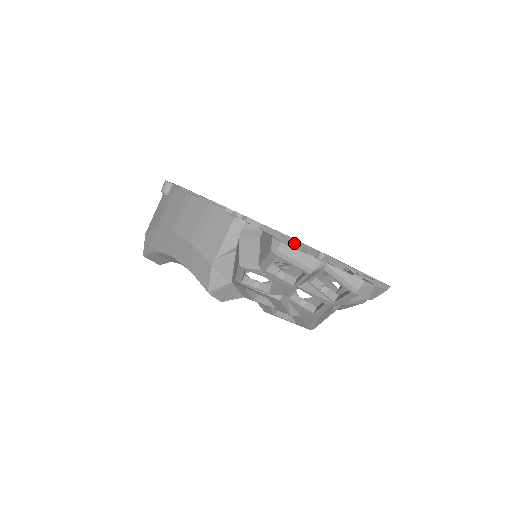
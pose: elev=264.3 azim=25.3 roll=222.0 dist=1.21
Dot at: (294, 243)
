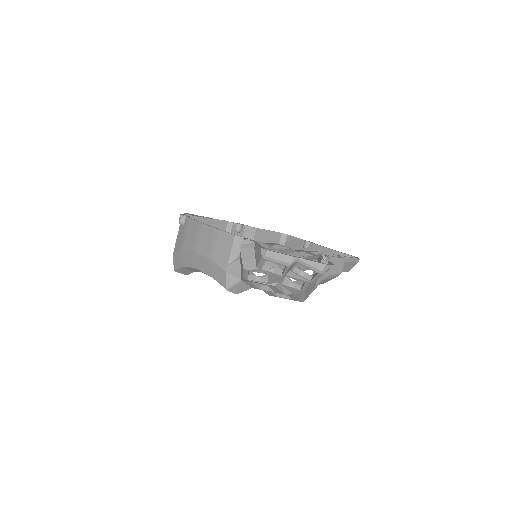
Dot at: (285, 237)
